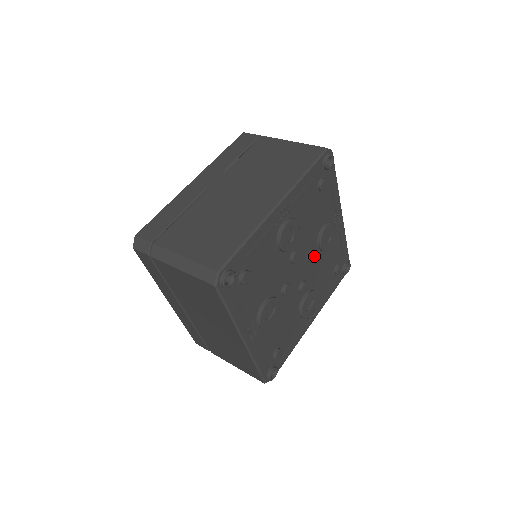
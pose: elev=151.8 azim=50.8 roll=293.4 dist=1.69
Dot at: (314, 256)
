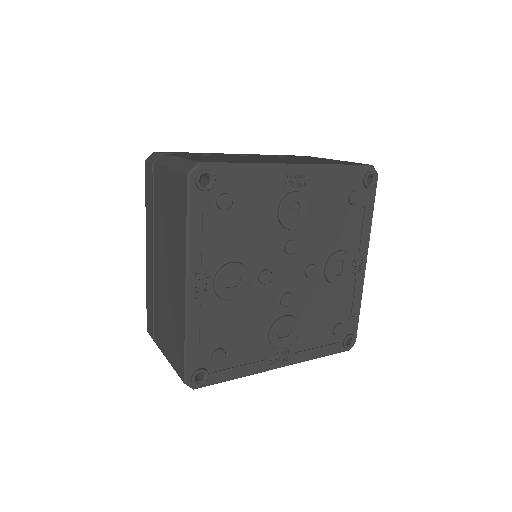
Dot at: (314, 272)
